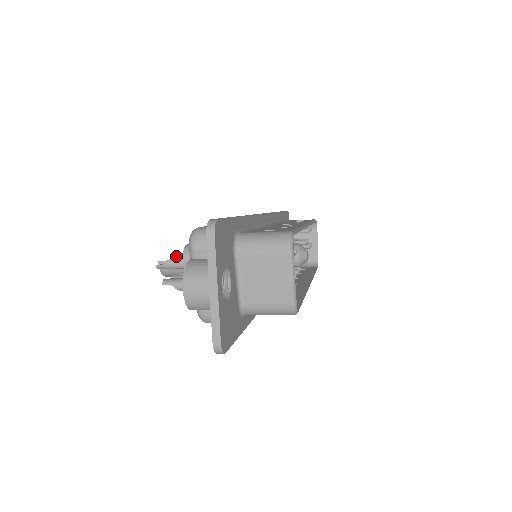
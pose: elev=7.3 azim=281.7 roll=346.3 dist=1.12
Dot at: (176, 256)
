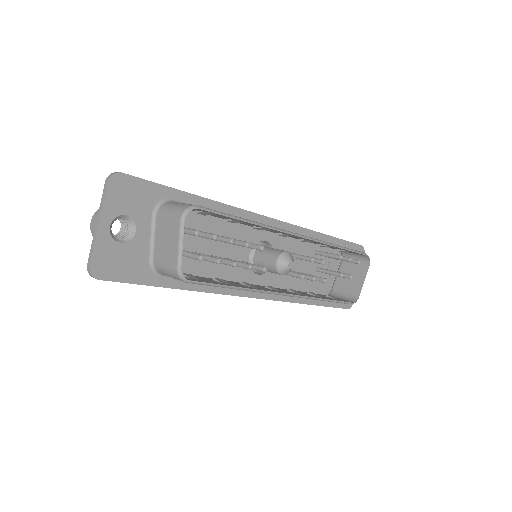
Dot at: occluded
